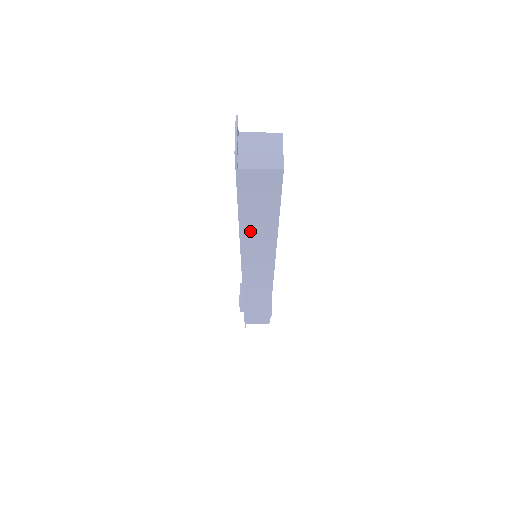
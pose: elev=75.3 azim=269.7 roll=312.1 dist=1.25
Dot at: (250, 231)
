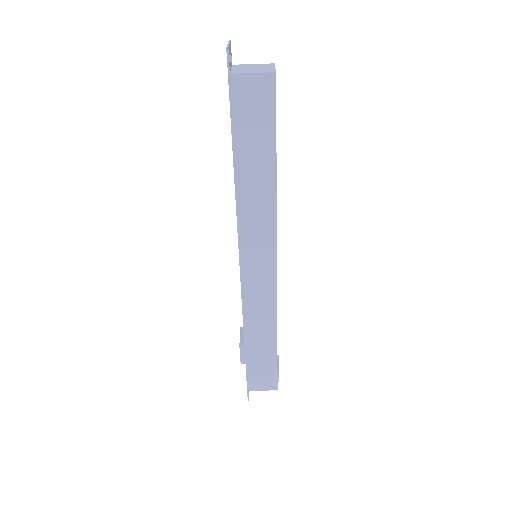
Dot at: (246, 186)
